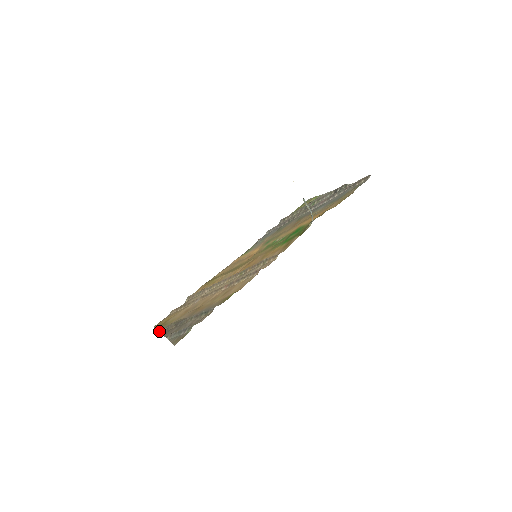
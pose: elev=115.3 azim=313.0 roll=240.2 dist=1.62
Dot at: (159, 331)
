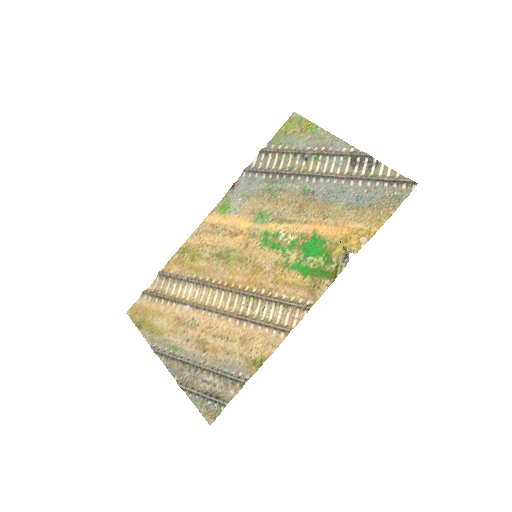
Dot at: (154, 352)
